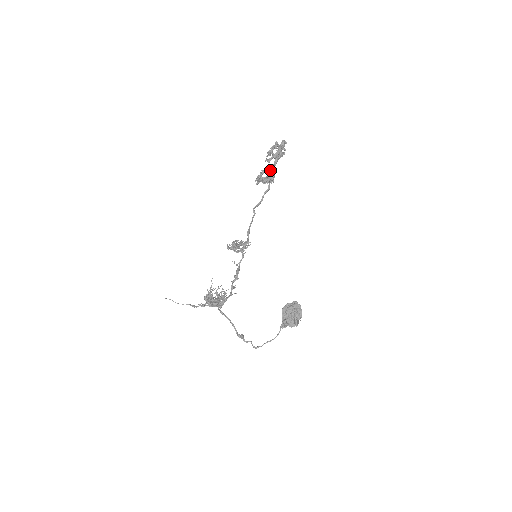
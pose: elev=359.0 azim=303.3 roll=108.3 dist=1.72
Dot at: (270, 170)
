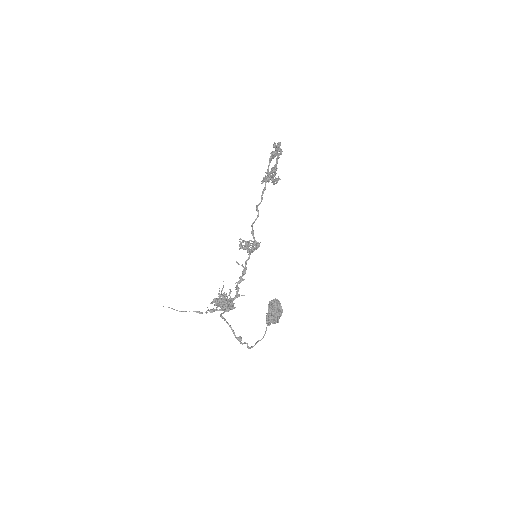
Dot at: (275, 171)
